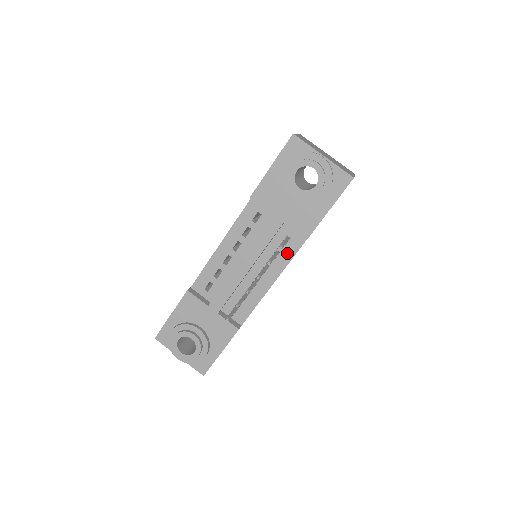
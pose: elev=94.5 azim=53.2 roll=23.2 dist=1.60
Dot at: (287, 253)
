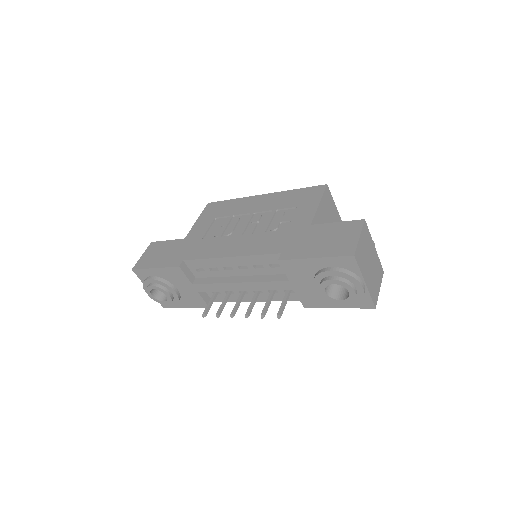
Dot at: (283, 297)
